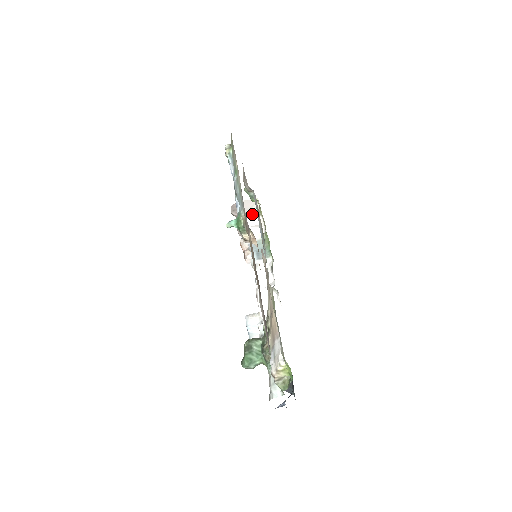
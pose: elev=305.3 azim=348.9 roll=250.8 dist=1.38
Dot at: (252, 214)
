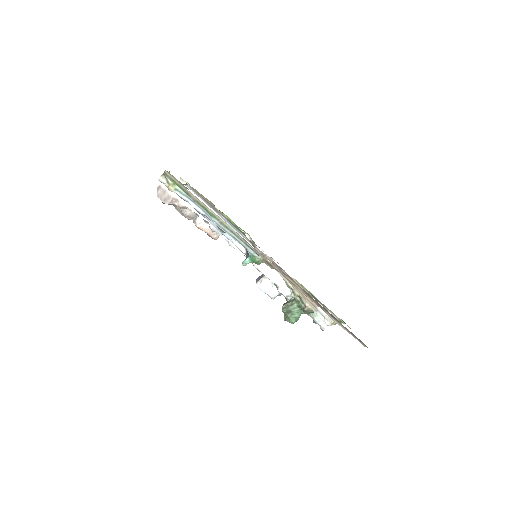
Dot at: occluded
